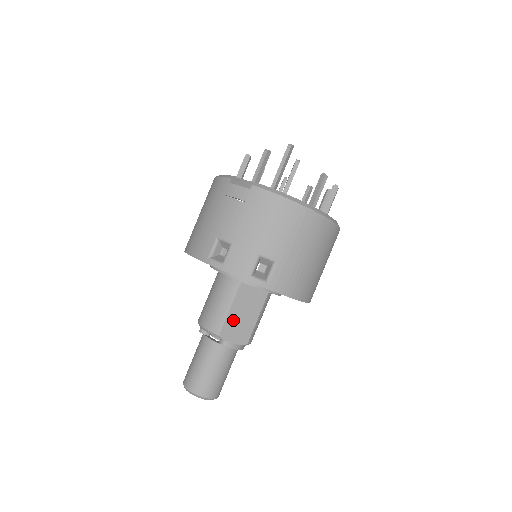
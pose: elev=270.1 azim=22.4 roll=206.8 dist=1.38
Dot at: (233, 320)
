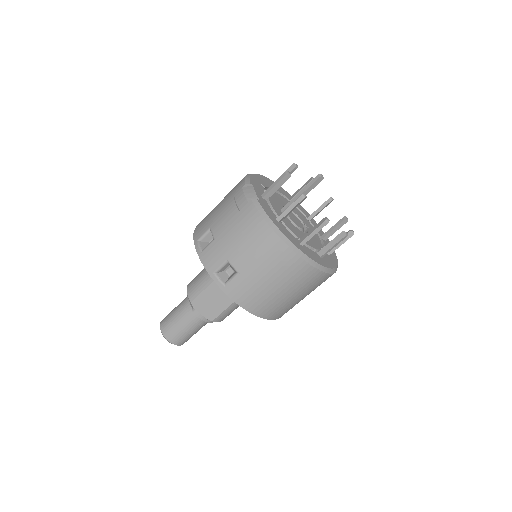
Dot at: (207, 297)
